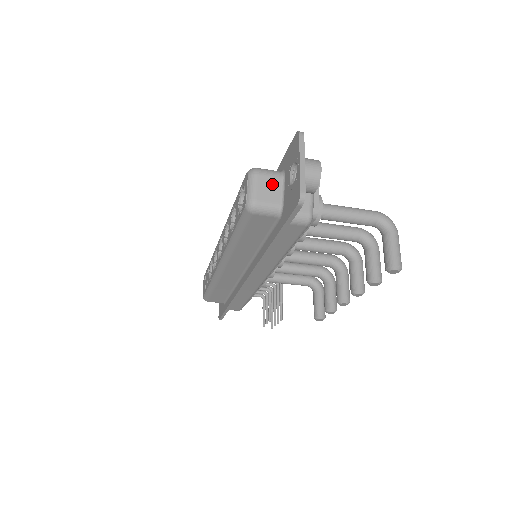
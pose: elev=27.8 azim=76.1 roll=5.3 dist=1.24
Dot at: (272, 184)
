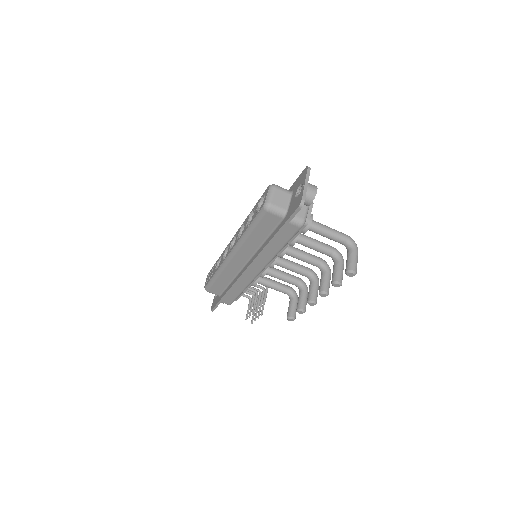
Dot at: (283, 196)
